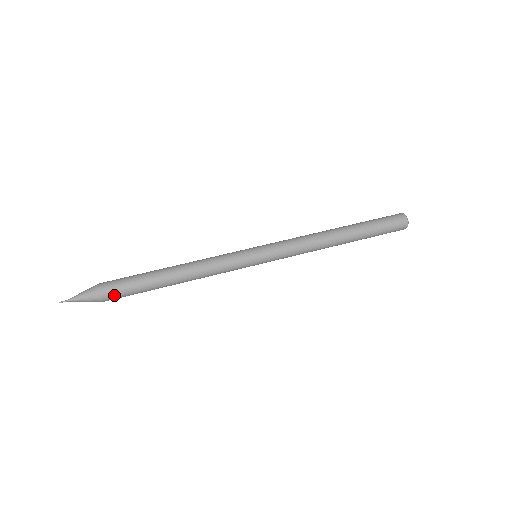
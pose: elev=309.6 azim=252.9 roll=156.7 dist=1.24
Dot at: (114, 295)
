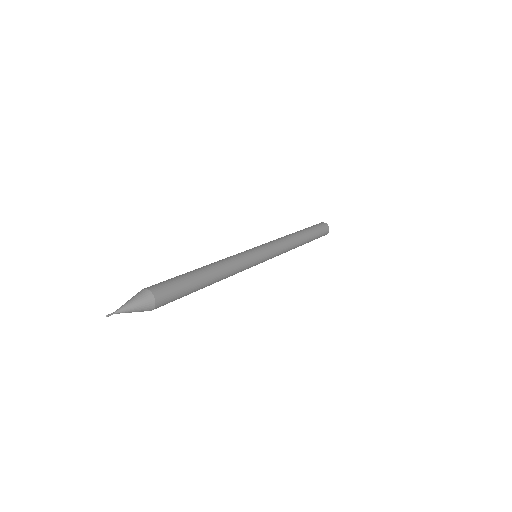
Dot at: (166, 302)
